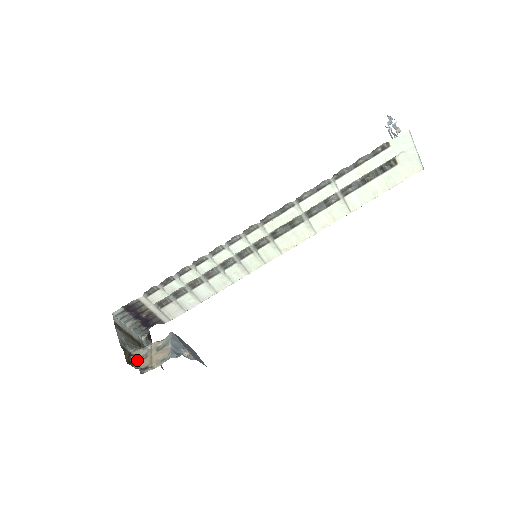
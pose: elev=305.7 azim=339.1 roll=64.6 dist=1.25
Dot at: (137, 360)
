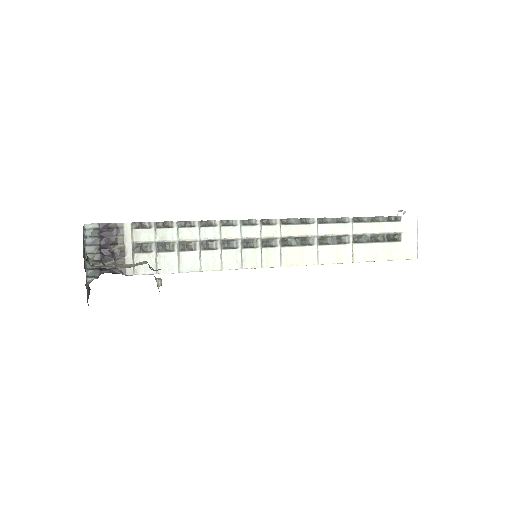
Dot at: (92, 265)
